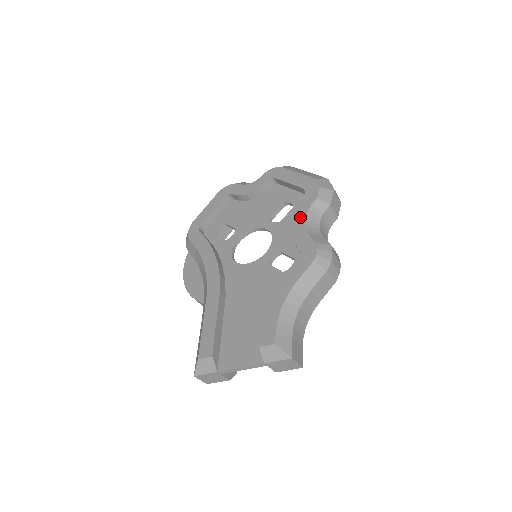
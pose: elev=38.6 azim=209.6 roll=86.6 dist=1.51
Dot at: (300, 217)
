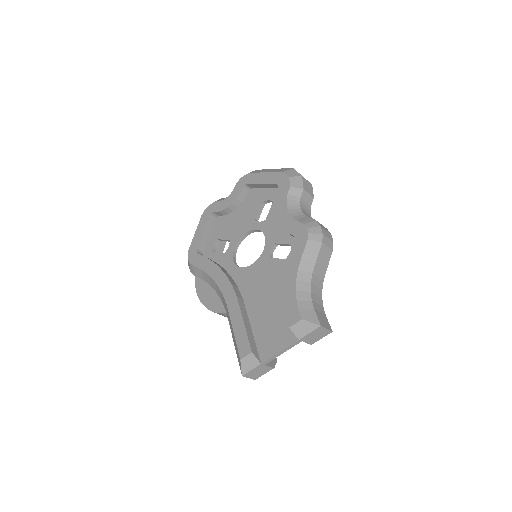
Dot at: (282, 208)
